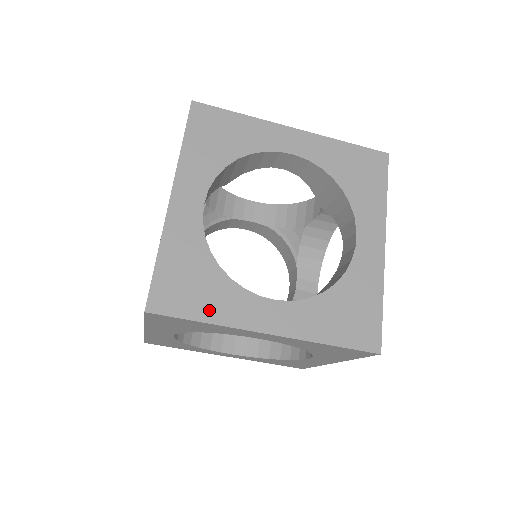
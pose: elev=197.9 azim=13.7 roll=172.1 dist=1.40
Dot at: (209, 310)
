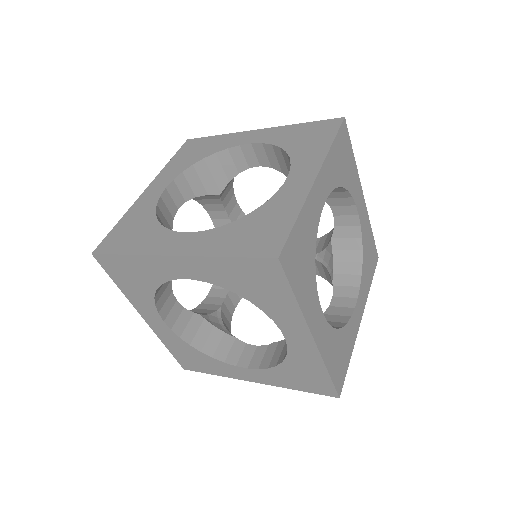
Dot at: (135, 246)
